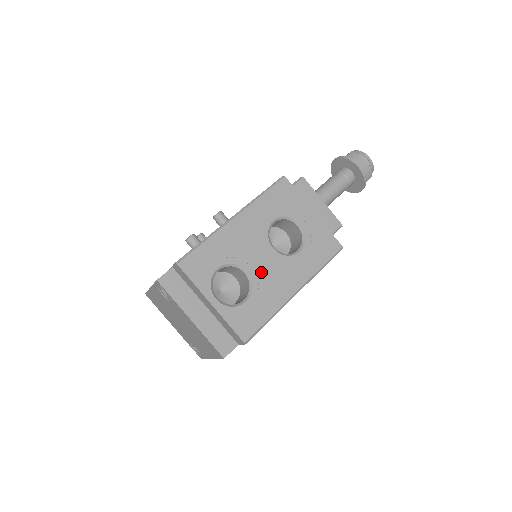
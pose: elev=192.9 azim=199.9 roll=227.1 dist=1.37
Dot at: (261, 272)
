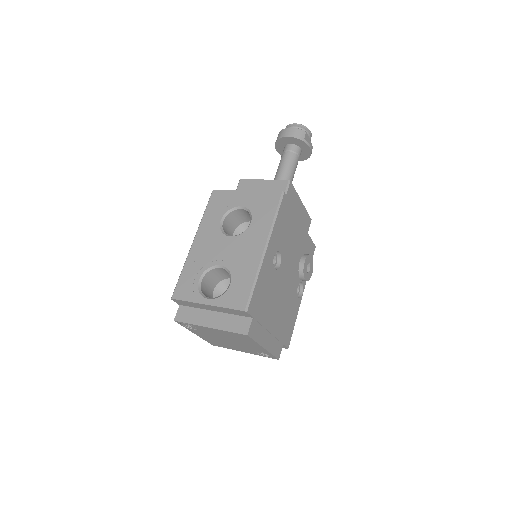
Dot at: (230, 258)
